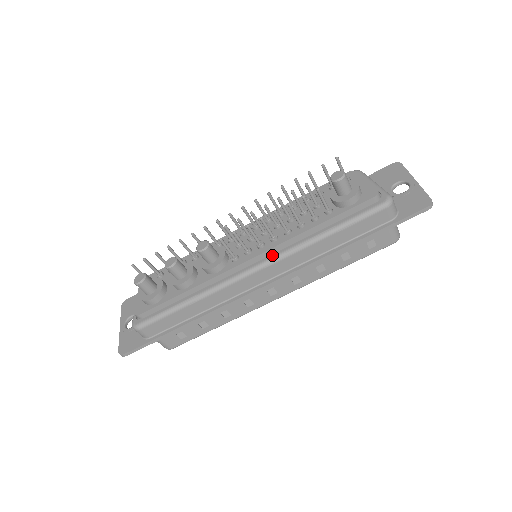
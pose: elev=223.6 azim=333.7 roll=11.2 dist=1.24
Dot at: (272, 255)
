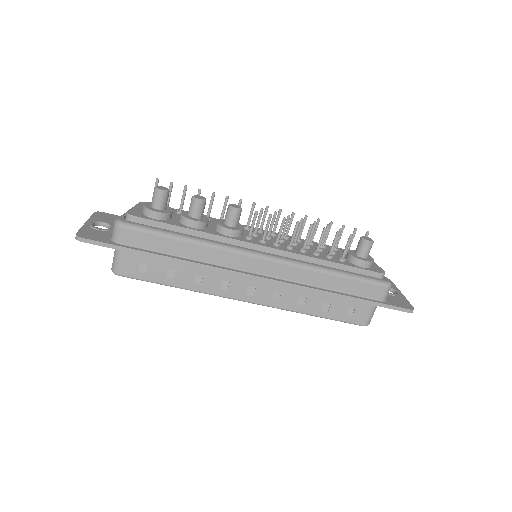
Dot at: (282, 256)
